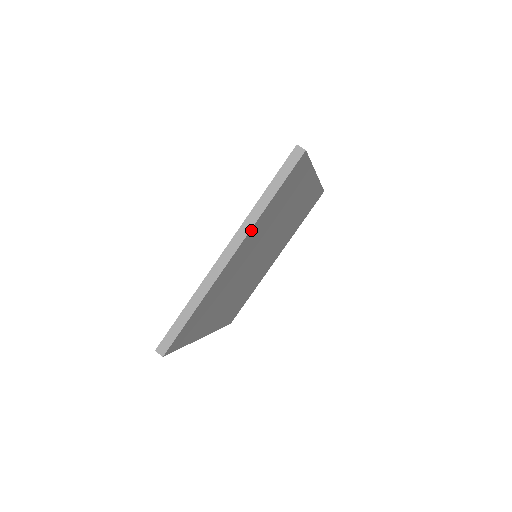
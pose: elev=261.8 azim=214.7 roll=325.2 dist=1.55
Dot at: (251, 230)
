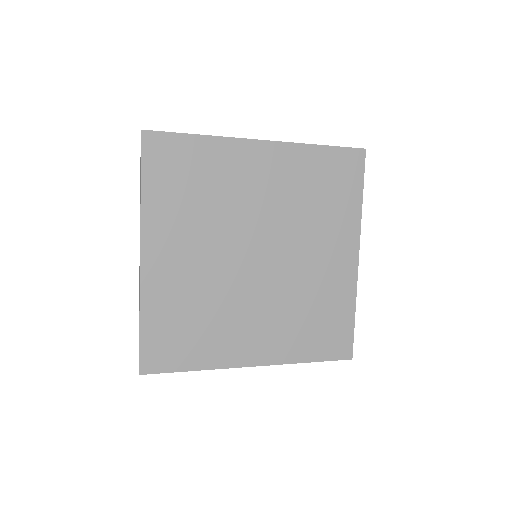
Dot at: (144, 224)
